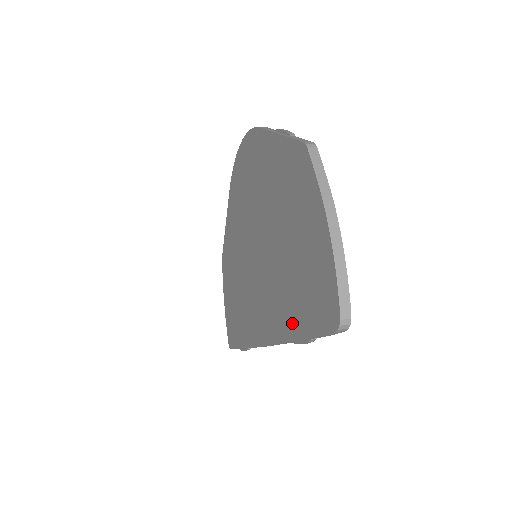
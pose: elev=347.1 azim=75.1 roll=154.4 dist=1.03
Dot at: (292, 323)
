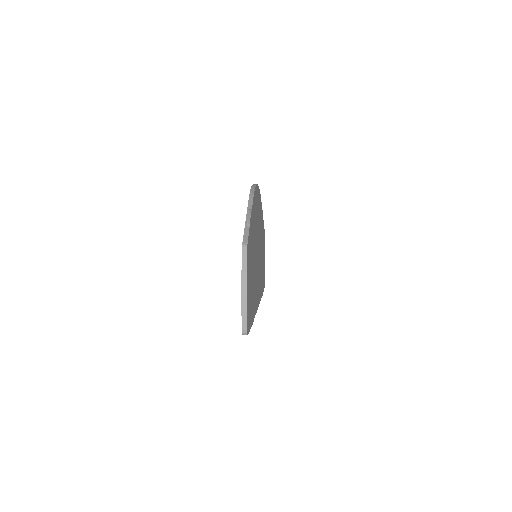
Dot at: occluded
